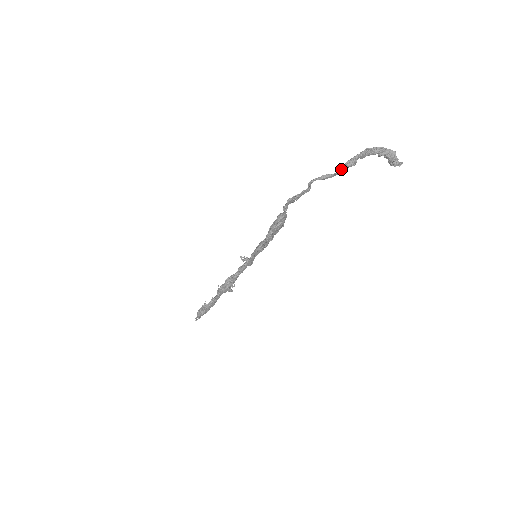
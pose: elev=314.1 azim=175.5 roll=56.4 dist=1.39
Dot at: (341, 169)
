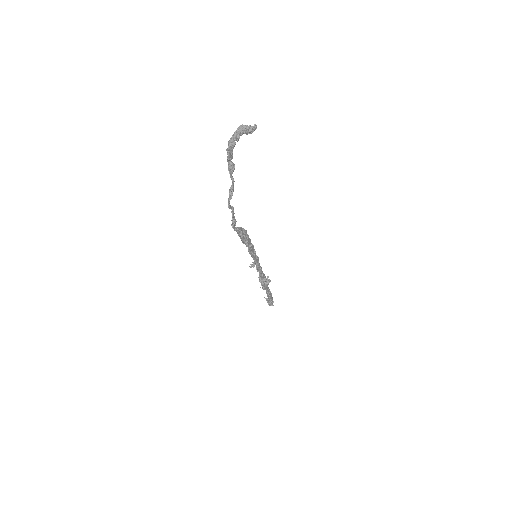
Dot at: (232, 178)
